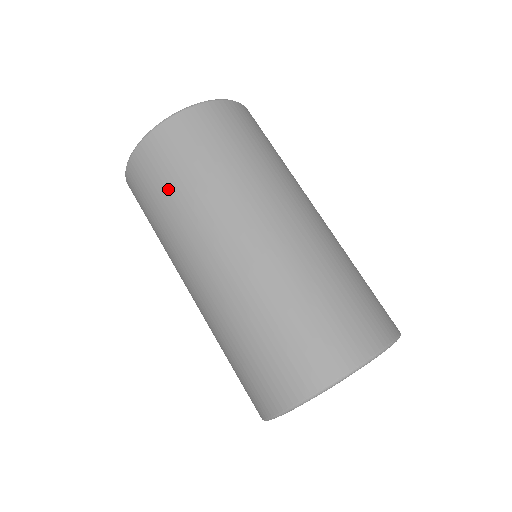
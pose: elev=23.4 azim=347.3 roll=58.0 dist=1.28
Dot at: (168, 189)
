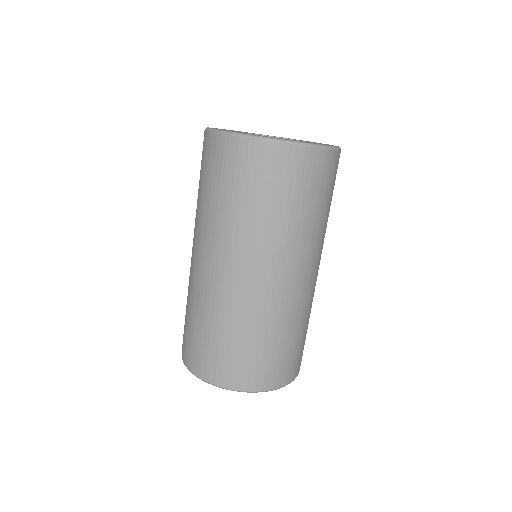
Dot at: (265, 199)
